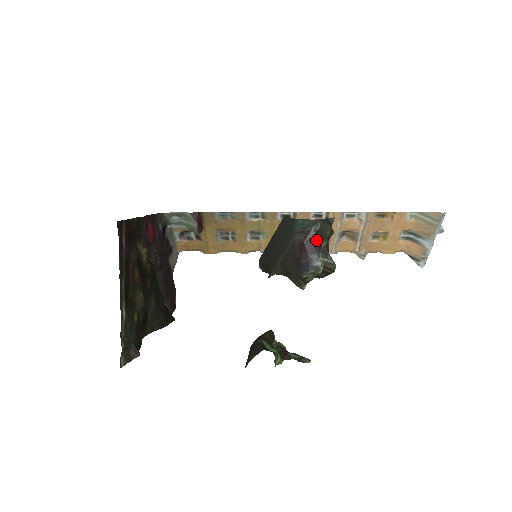
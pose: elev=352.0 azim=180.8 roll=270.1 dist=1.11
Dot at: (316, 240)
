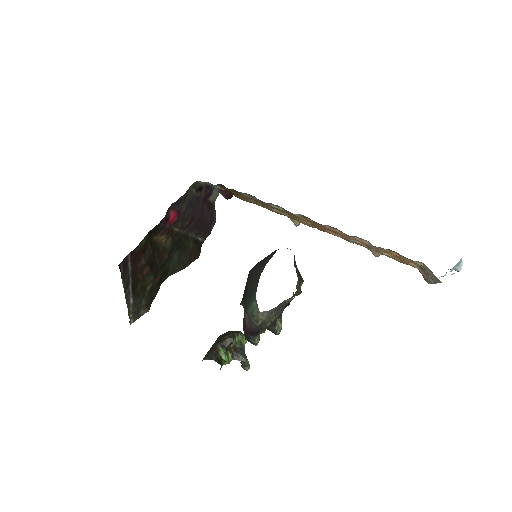
Dot at: (255, 330)
